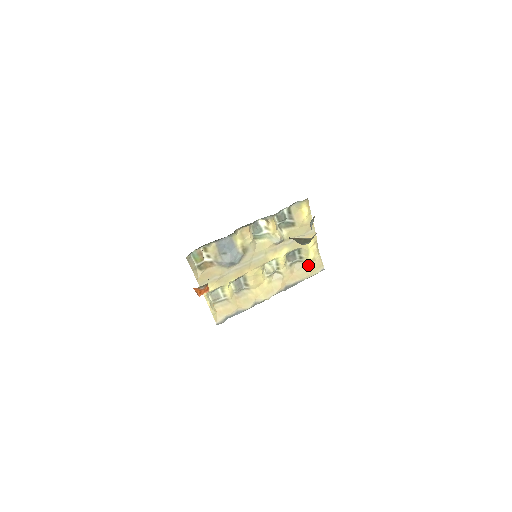
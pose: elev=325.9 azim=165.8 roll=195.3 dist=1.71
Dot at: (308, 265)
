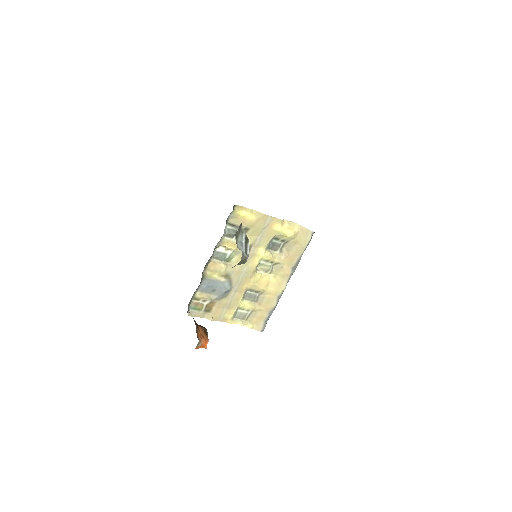
Dot at: (295, 241)
